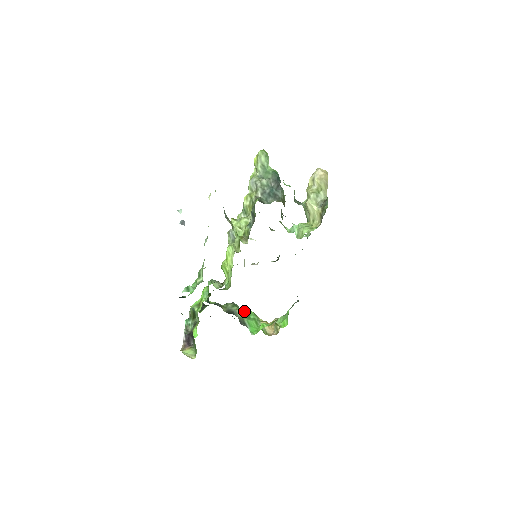
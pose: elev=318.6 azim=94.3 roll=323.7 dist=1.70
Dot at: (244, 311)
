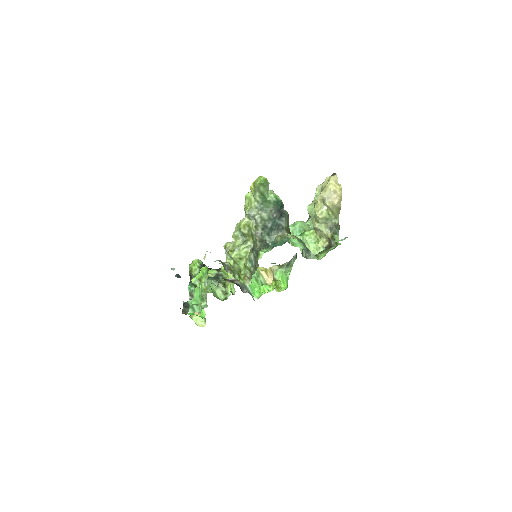
Dot at: occluded
